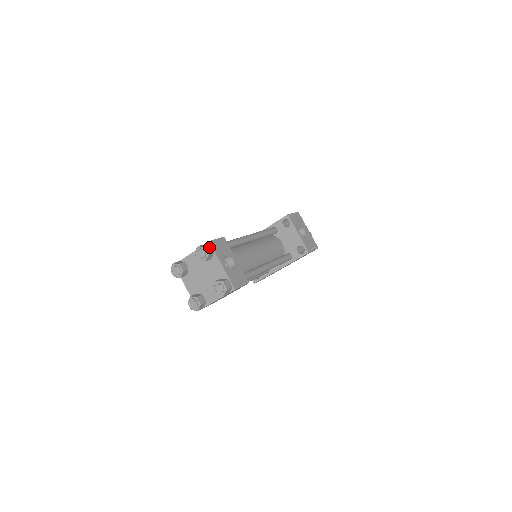
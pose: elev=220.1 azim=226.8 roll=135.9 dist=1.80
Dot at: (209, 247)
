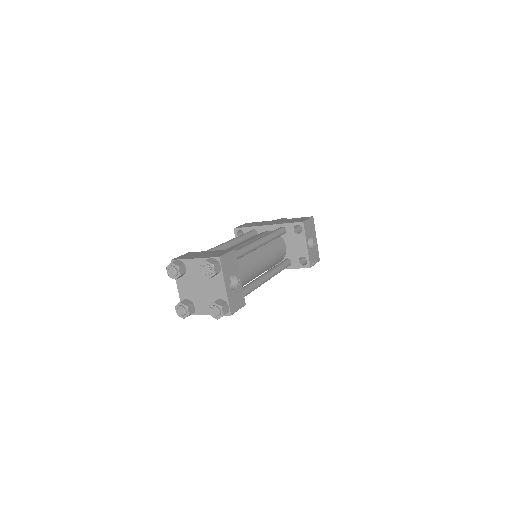
Dot at: (218, 264)
